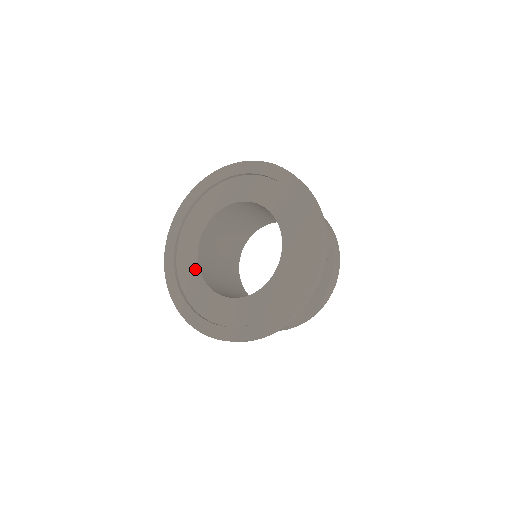
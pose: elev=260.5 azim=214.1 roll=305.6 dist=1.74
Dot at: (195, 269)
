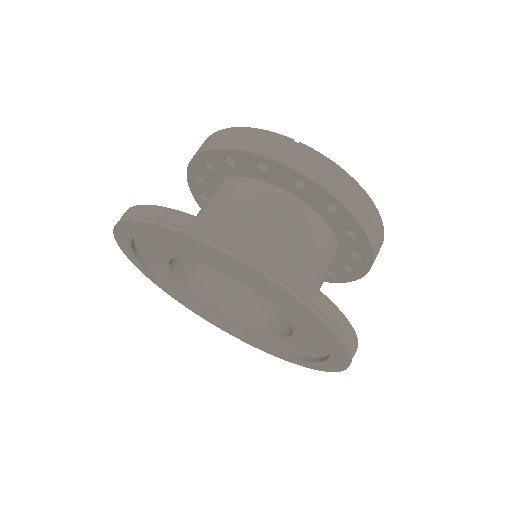
Dot at: (200, 300)
